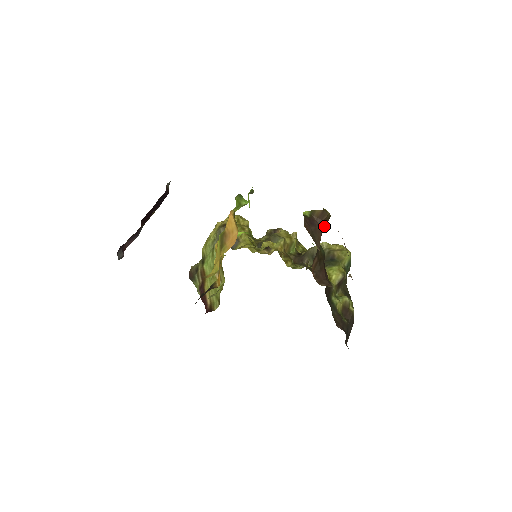
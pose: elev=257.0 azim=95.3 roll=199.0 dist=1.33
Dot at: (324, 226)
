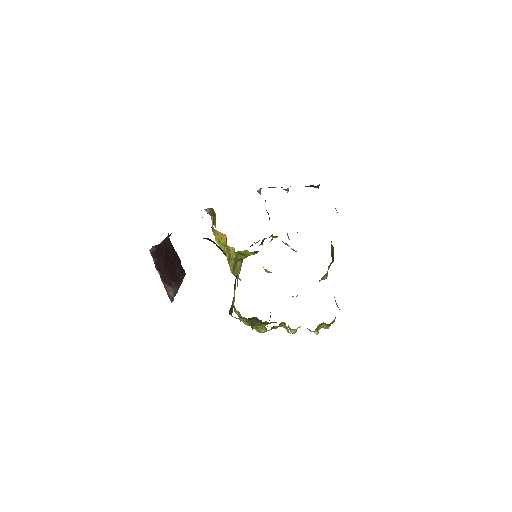
Dot at: occluded
